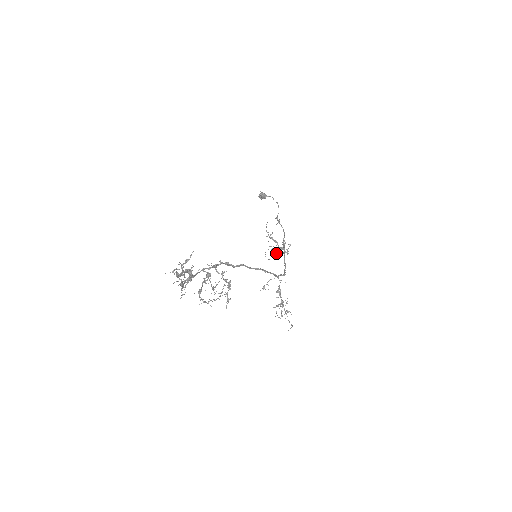
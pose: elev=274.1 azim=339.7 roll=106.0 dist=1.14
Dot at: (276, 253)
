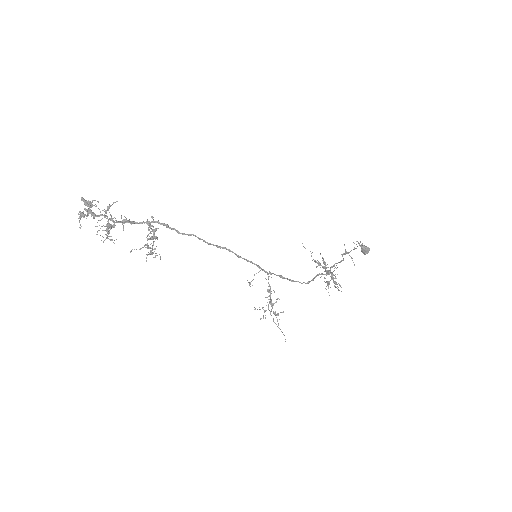
Dot at: (327, 282)
